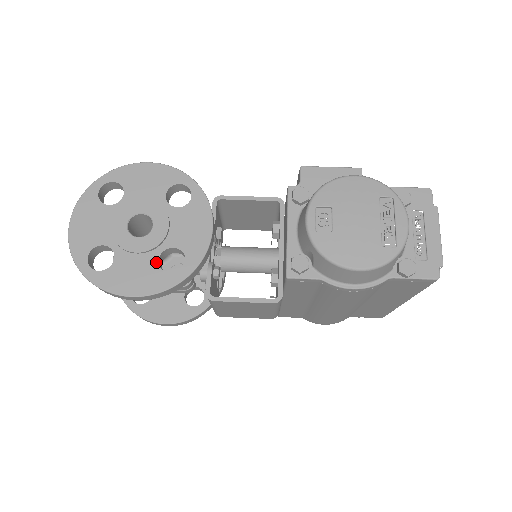
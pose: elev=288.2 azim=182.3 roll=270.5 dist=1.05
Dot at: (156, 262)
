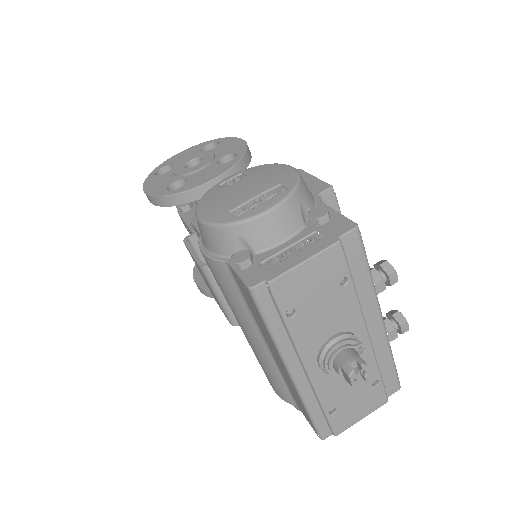
Dot at: (172, 182)
